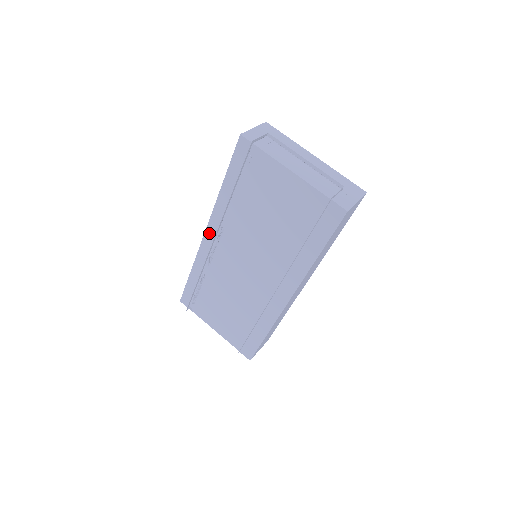
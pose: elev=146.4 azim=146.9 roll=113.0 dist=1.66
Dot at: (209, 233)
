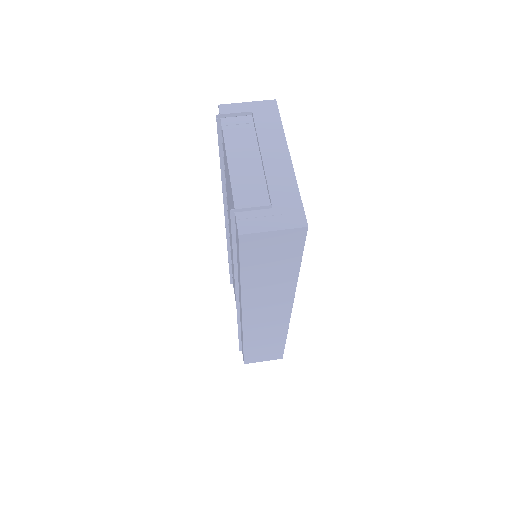
Dot at: occluded
